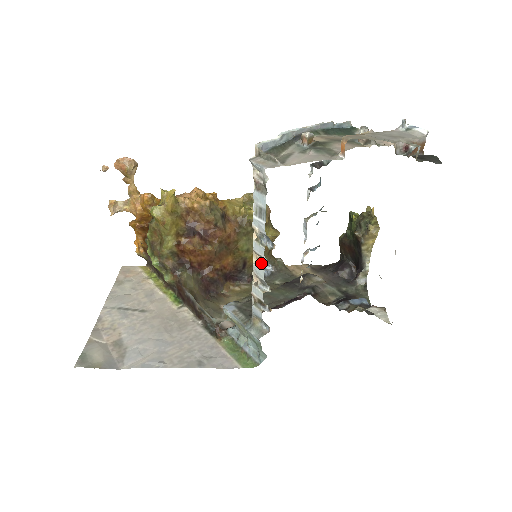
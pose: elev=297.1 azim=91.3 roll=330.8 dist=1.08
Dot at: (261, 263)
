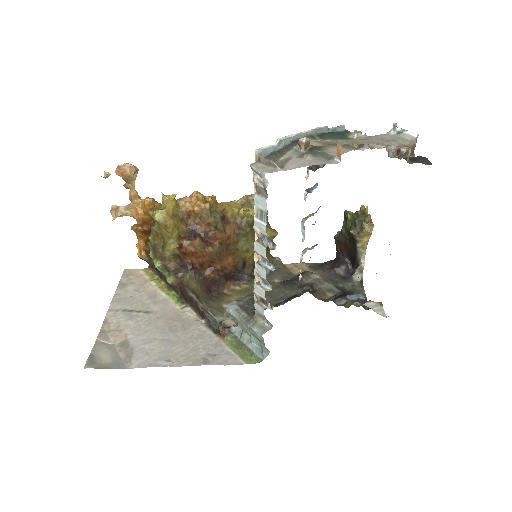
Dot at: (263, 263)
